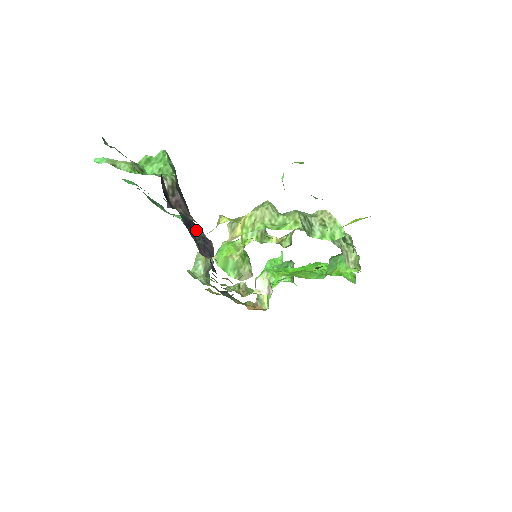
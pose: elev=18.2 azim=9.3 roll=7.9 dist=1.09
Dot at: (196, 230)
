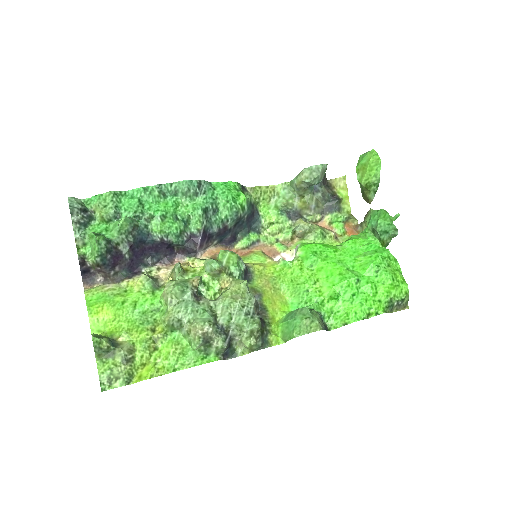
Dot at: (171, 244)
